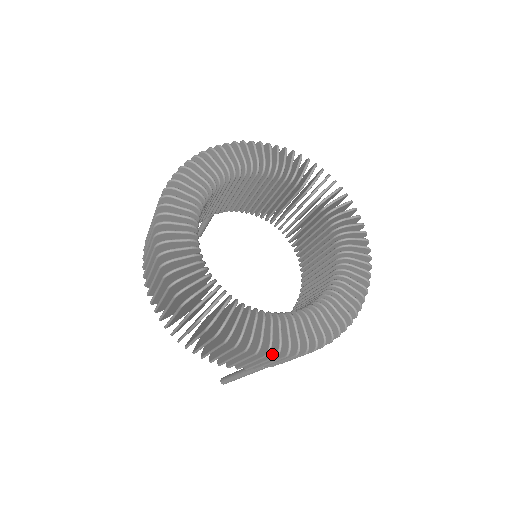
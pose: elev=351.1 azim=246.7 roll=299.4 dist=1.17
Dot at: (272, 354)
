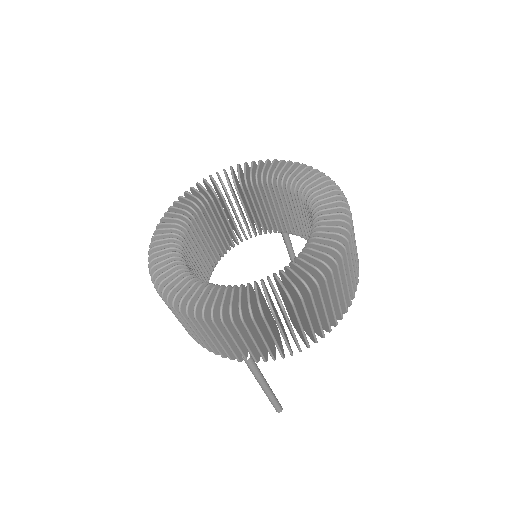
Dot at: (206, 320)
